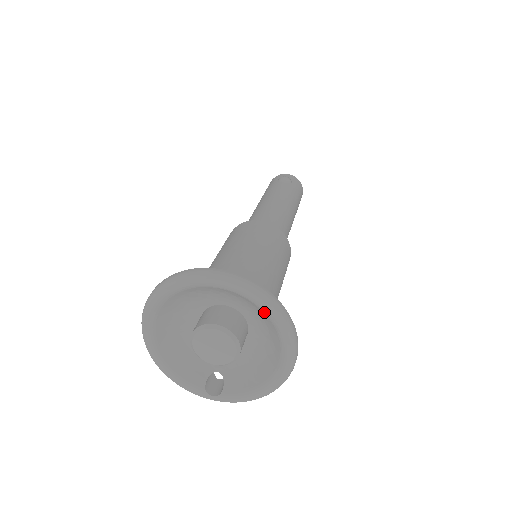
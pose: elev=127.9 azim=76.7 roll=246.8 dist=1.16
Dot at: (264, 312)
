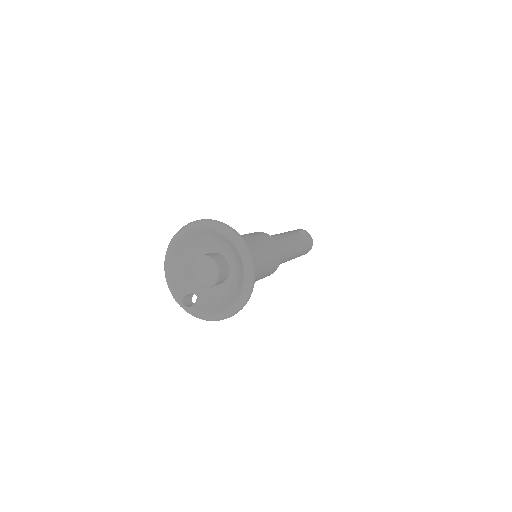
Dot at: (243, 264)
